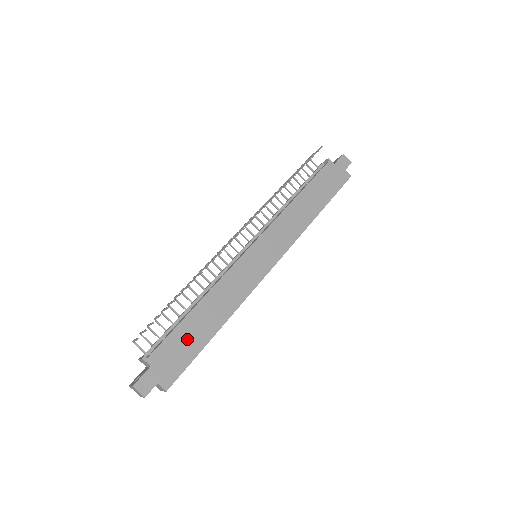
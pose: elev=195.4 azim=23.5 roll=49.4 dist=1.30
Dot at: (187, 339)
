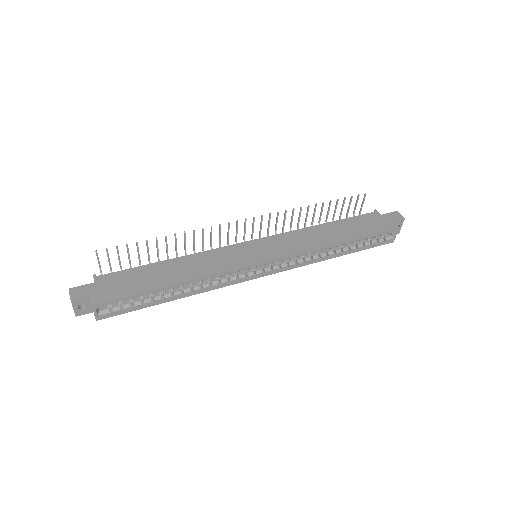
Dot at: (141, 278)
